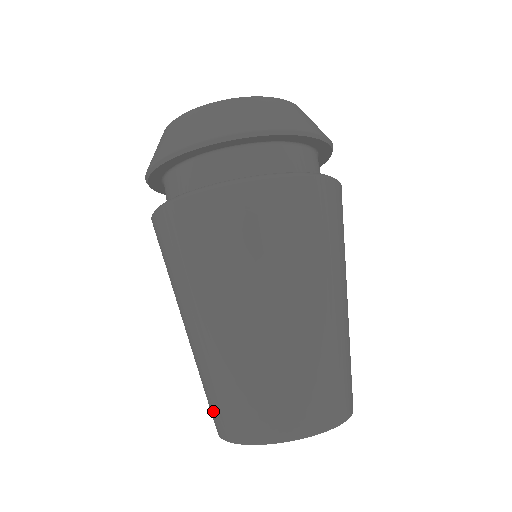
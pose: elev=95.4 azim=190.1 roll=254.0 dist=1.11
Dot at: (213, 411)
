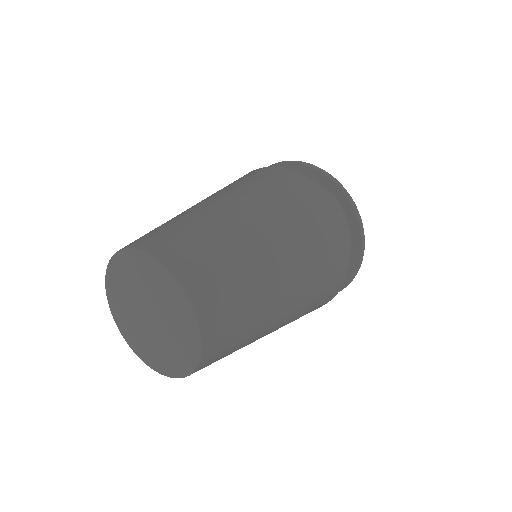
Dot at: occluded
